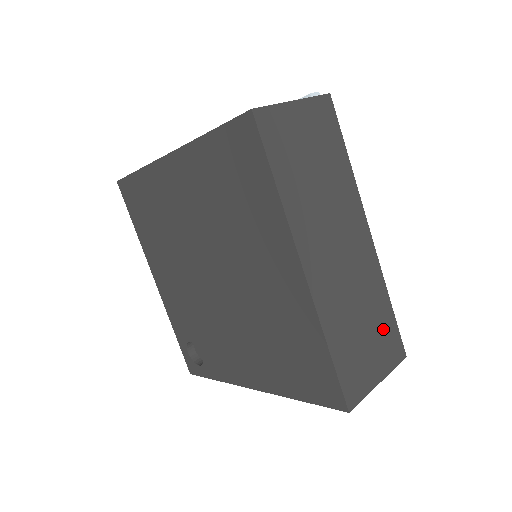
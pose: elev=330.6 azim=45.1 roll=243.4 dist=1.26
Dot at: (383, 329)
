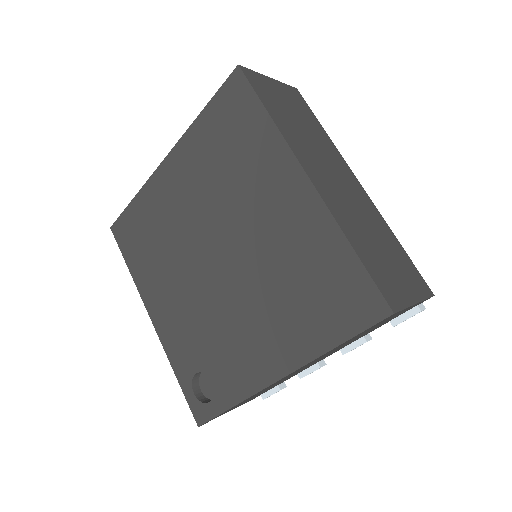
Dot at: (401, 260)
